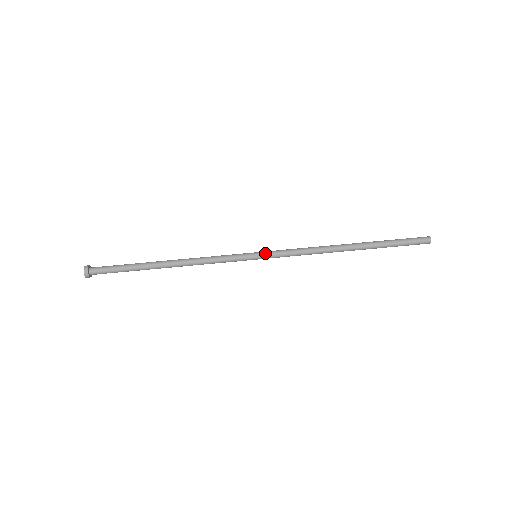
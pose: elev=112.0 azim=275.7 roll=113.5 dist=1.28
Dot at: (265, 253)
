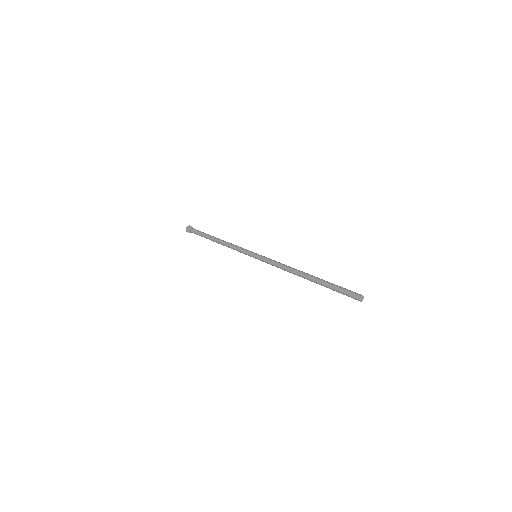
Dot at: occluded
